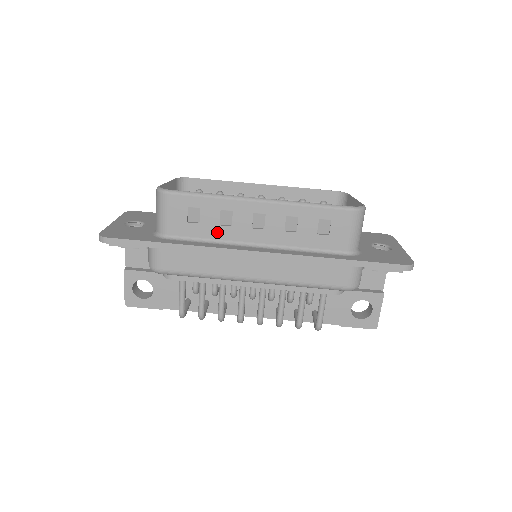
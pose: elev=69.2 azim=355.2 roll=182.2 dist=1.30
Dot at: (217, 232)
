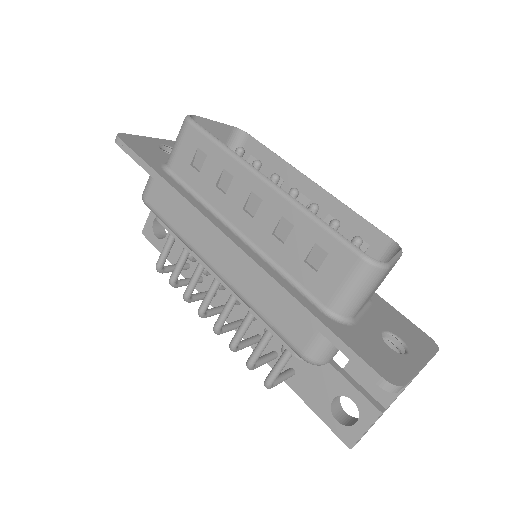
Dot at: (210, 192)
